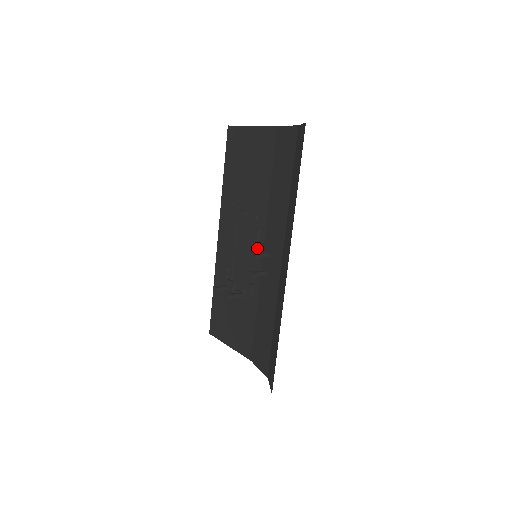
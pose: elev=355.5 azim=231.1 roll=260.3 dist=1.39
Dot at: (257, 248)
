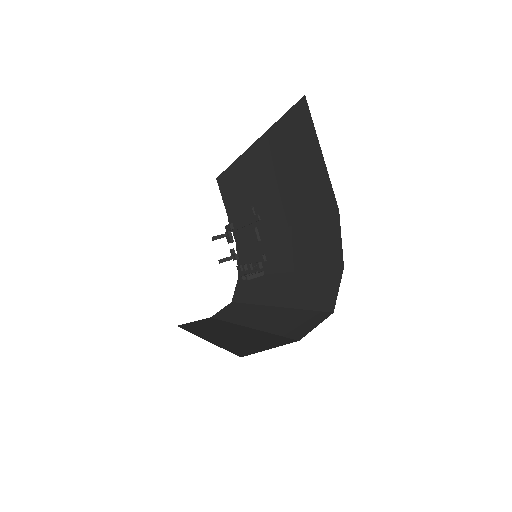
Dot at: (270, 222)
